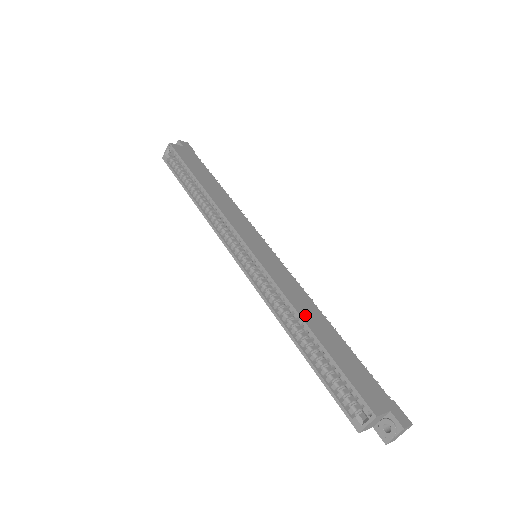
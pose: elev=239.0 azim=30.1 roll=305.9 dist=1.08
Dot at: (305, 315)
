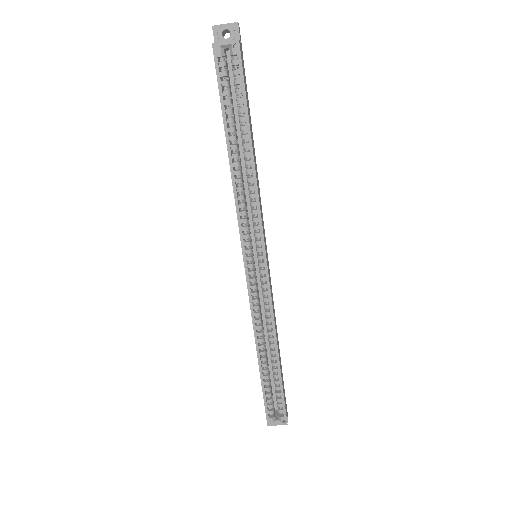
Dot at: (277, 341)
